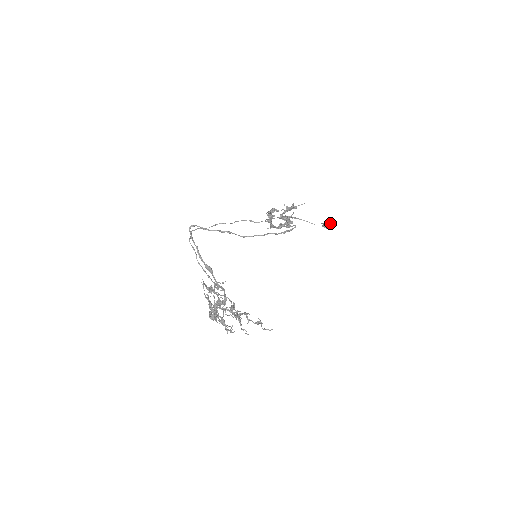
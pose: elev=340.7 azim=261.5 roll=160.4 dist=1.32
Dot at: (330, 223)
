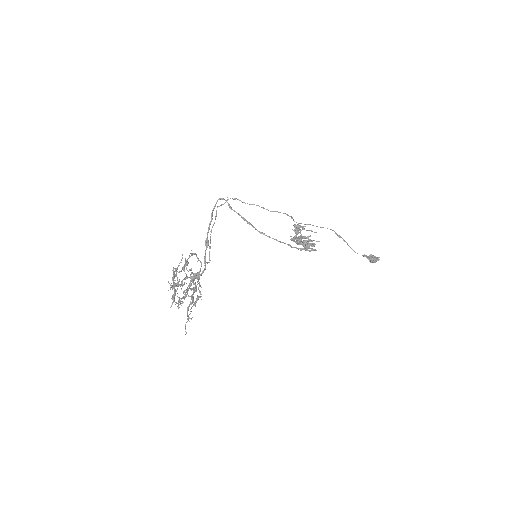
Dot at: (374, 259)
